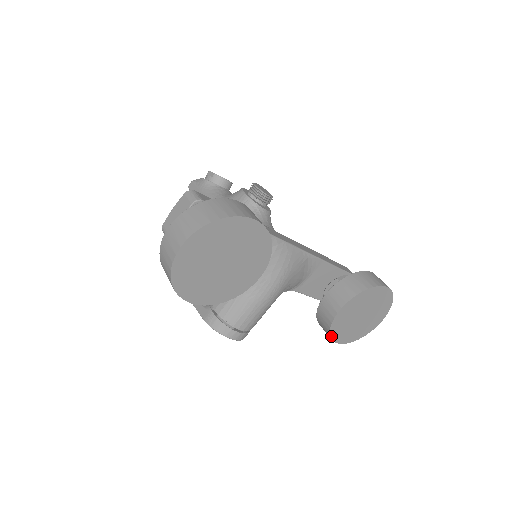
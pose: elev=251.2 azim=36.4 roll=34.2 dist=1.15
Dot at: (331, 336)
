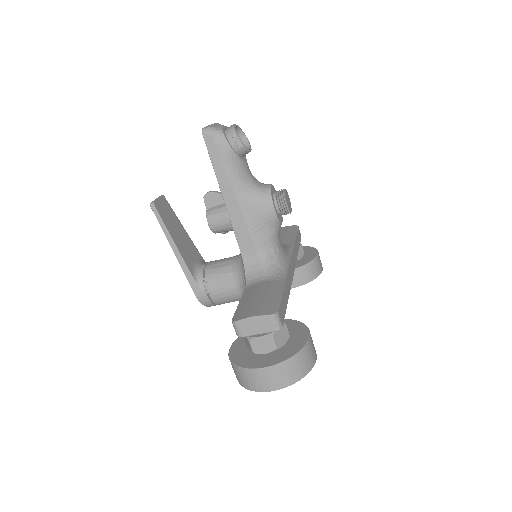
Dot at: occluded
